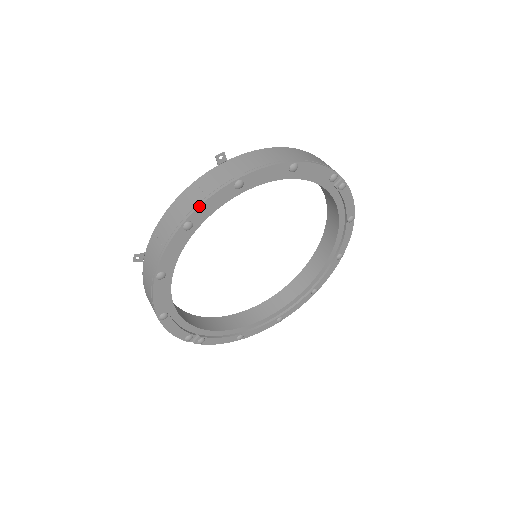
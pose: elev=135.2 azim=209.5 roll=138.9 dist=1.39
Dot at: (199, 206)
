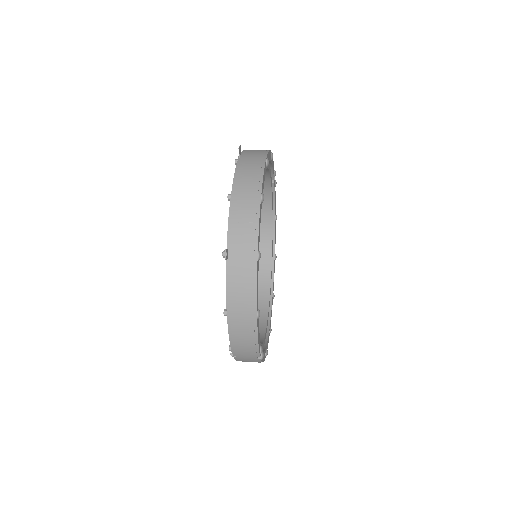
Dot at: (263, 178)
